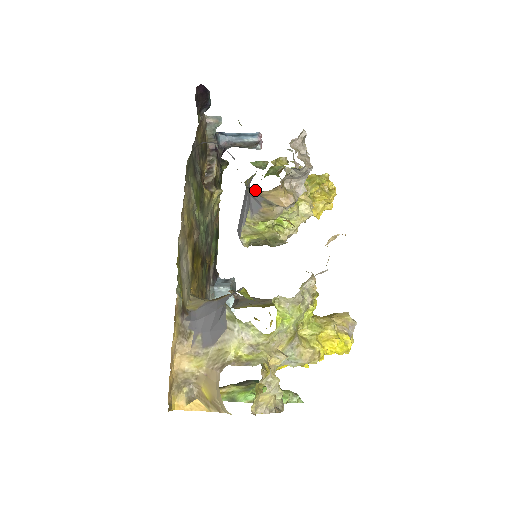
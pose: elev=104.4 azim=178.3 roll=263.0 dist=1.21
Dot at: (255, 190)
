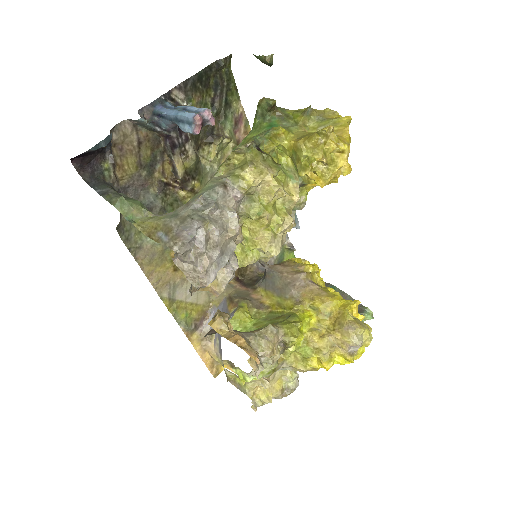
Dot at: occluded
